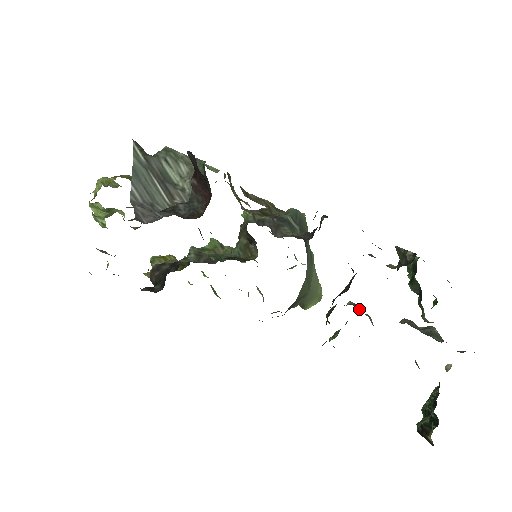
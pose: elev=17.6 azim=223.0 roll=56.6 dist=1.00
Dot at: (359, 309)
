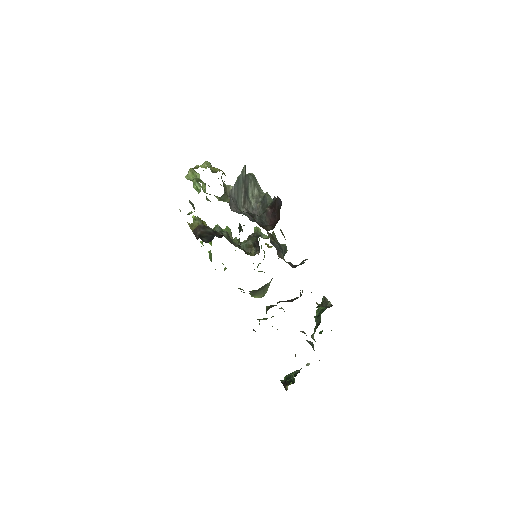
Dot at: occluded
